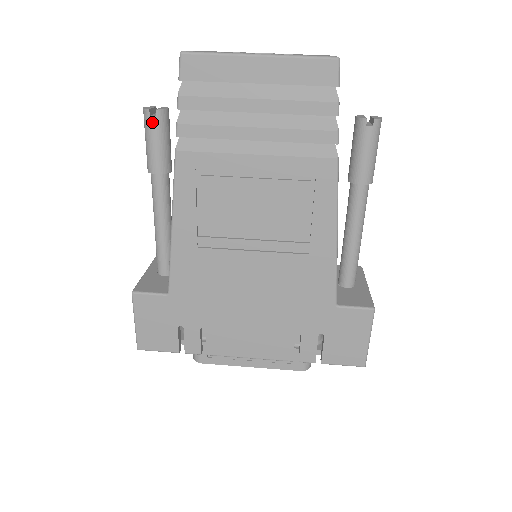
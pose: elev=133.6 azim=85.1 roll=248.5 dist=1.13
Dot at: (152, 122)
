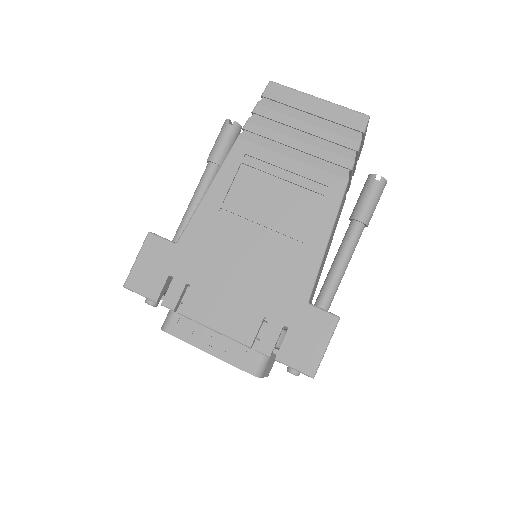
Dot at: (228, 127)
